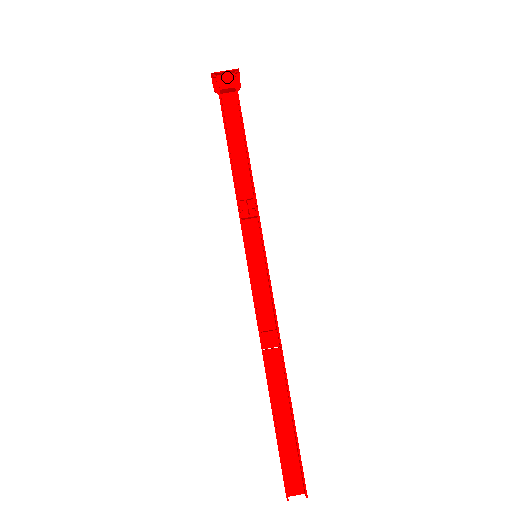
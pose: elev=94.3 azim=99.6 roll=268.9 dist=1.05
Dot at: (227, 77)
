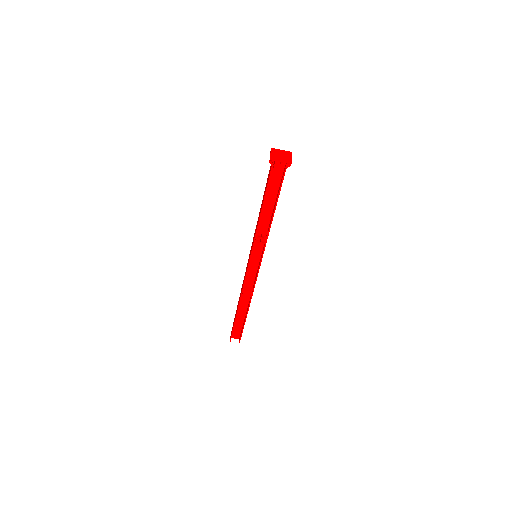
Dot at: (281, 163)
